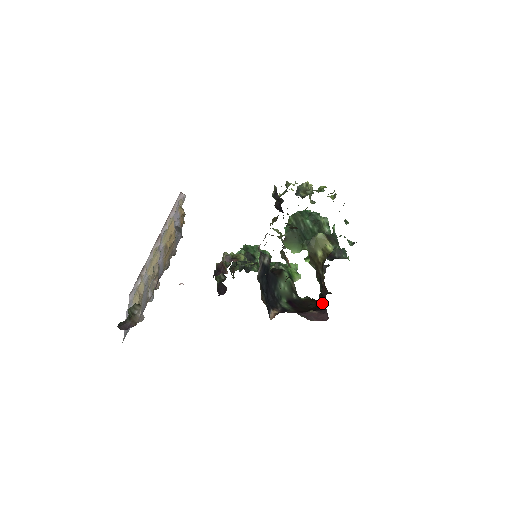
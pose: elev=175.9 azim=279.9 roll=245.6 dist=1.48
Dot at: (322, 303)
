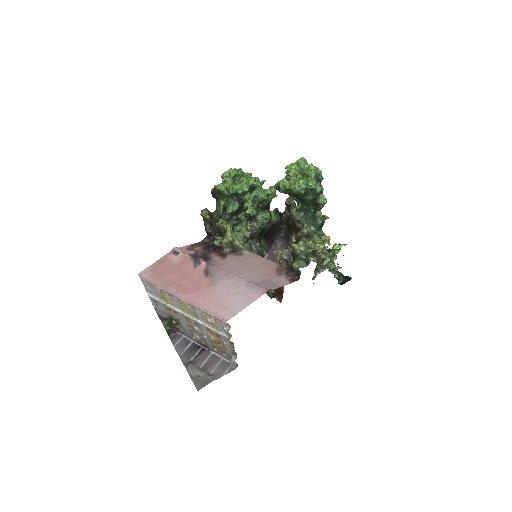
Dot at: (288, 237)
